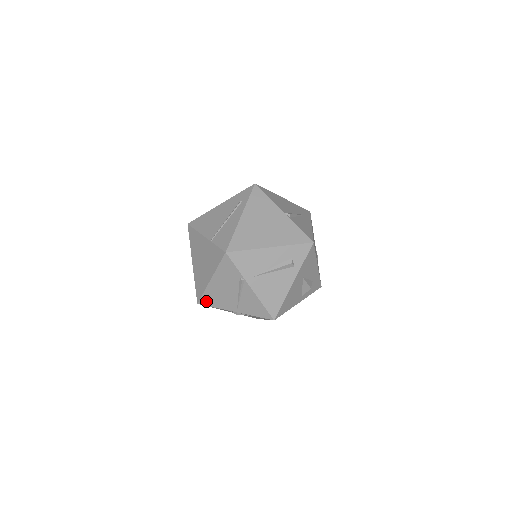
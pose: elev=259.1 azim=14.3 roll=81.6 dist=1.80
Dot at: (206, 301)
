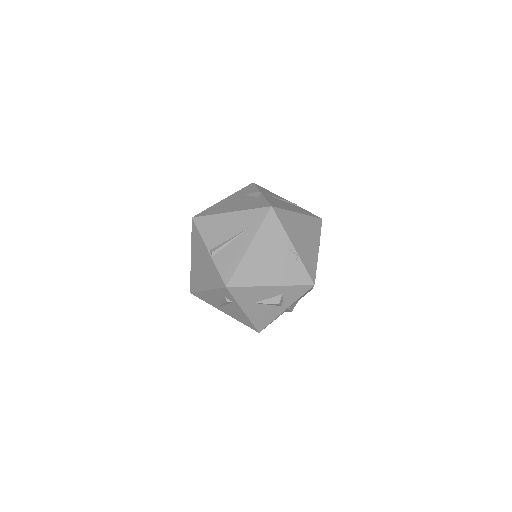
Dot at: occluded
